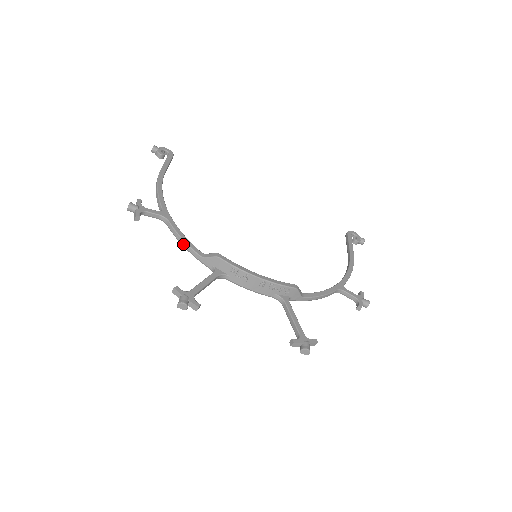
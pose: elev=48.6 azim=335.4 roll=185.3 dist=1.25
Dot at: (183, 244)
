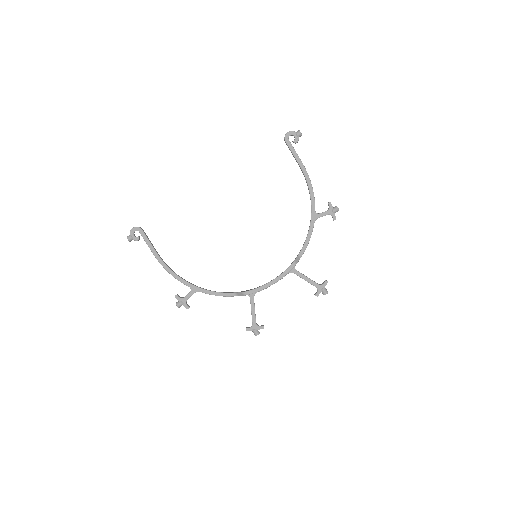
Dot at: occluded
